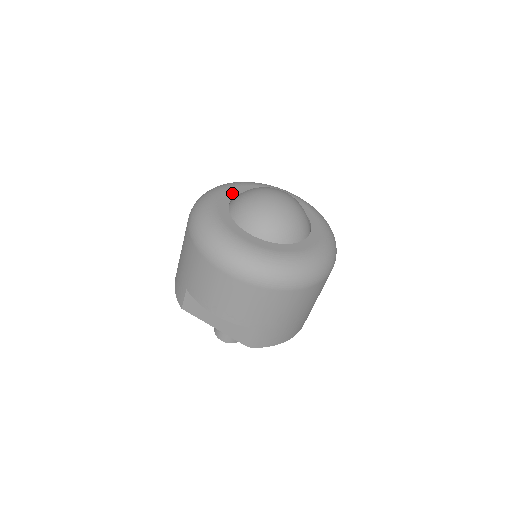
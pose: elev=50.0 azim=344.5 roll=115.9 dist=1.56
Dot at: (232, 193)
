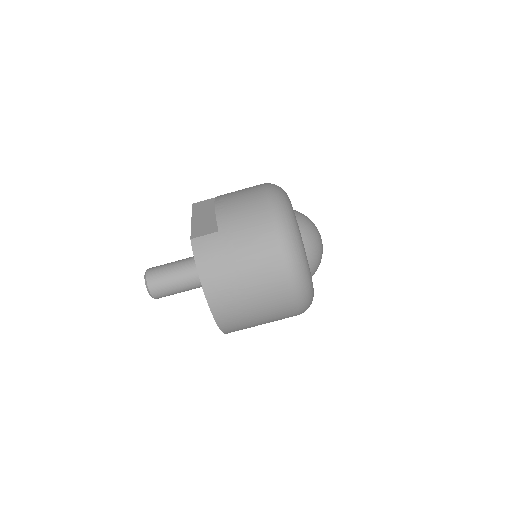
Dot at: occluded
